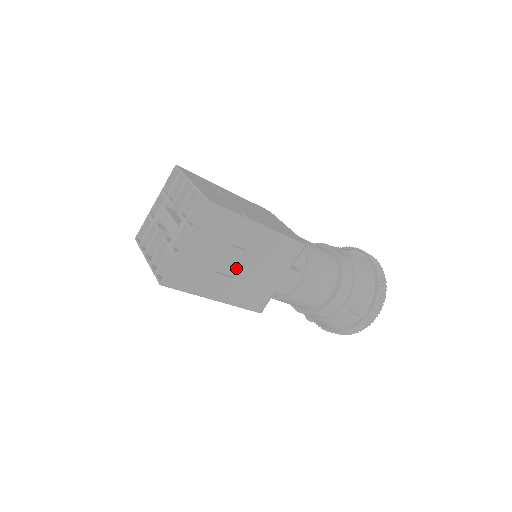
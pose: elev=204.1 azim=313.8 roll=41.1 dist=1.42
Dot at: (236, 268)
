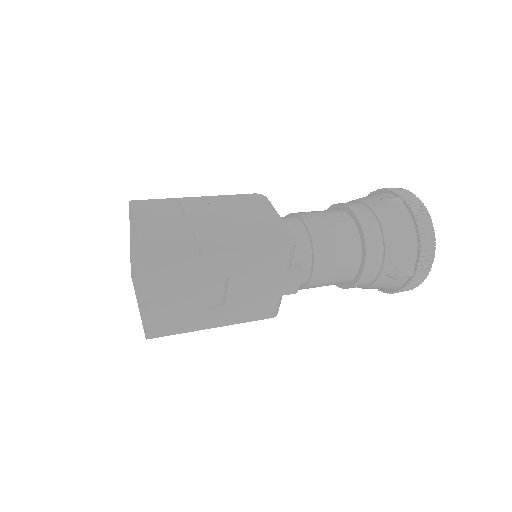
Dot at: (222, 294)
